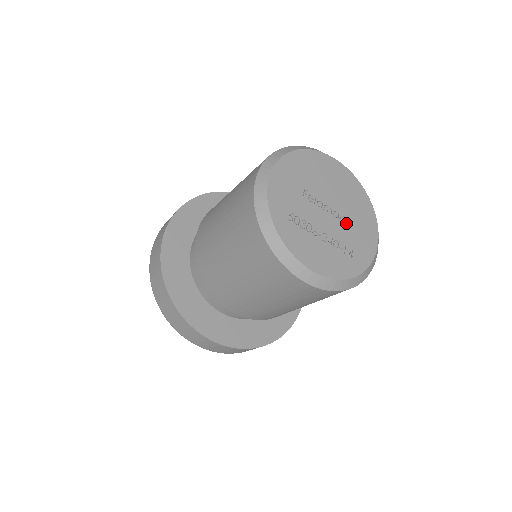
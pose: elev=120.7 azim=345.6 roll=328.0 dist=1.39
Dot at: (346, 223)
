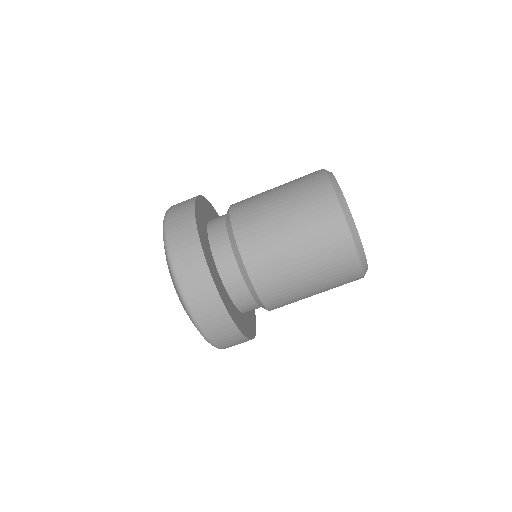
Dot at: occluded
